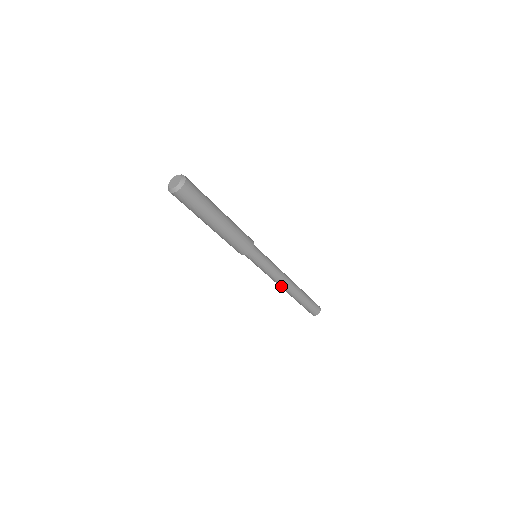
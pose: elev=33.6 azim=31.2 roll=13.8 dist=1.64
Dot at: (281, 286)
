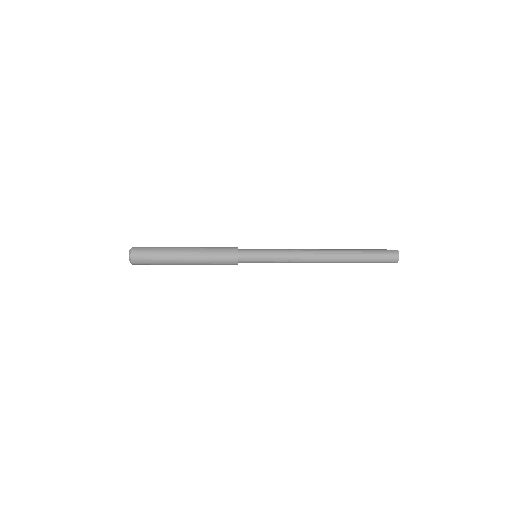
Dot at: occluded
